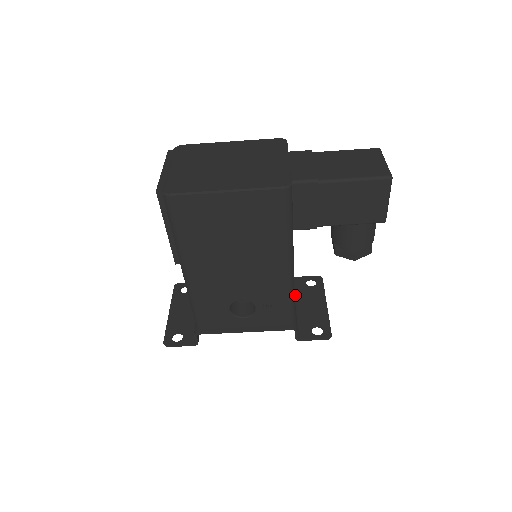
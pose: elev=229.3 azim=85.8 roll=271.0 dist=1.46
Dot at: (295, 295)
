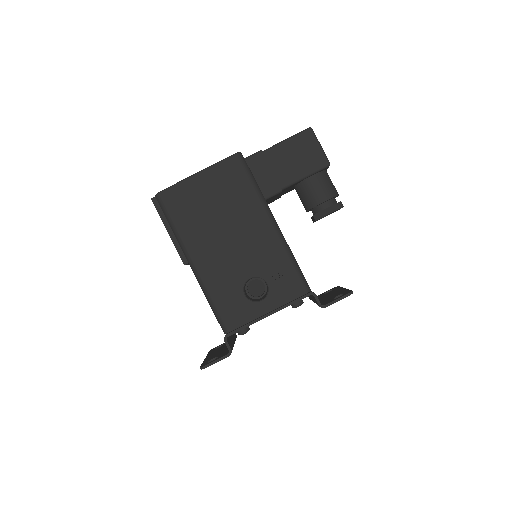
Dot at: occluded
